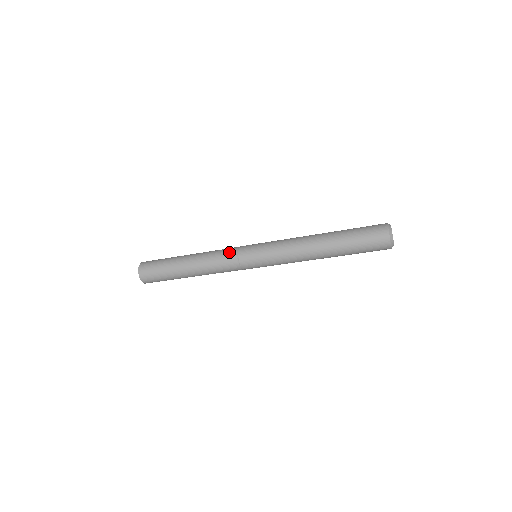
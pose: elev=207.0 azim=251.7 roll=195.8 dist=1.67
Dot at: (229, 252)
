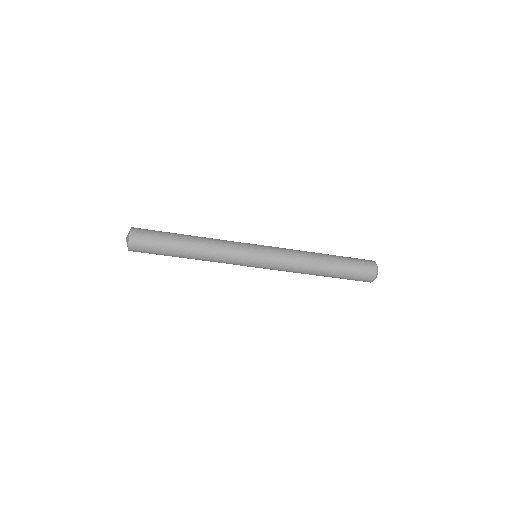
Dot at: (235, 243)
